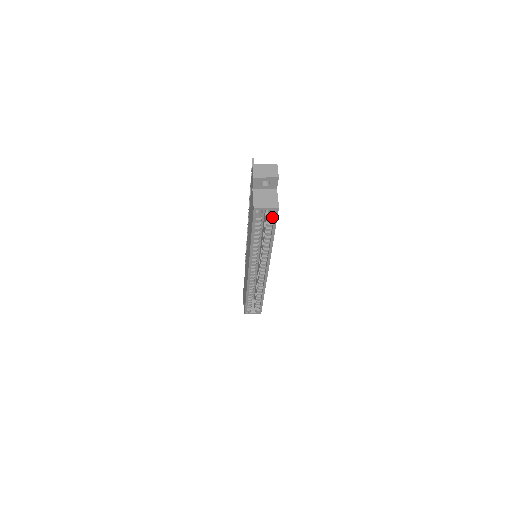
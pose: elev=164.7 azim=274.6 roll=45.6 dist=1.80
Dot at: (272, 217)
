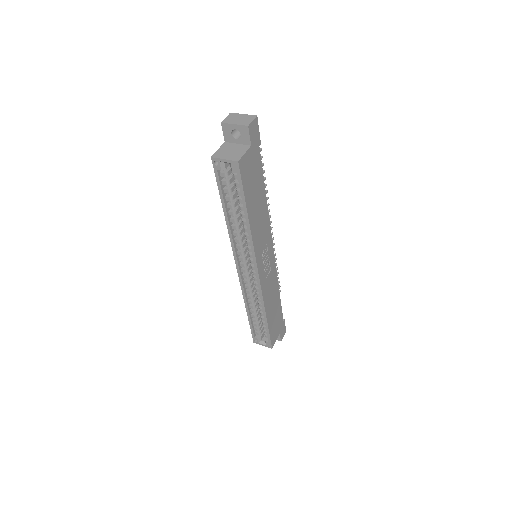
Dot at: (238, 179)
